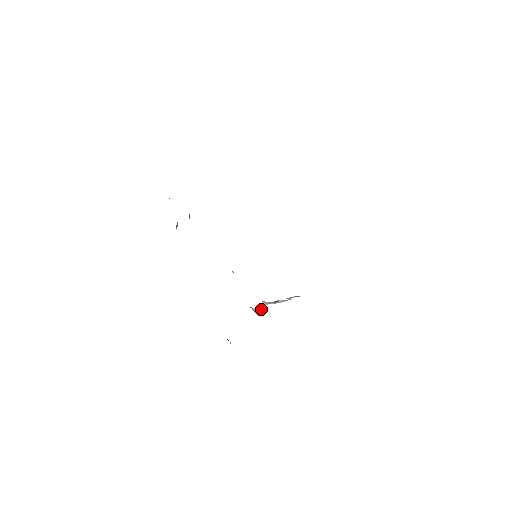
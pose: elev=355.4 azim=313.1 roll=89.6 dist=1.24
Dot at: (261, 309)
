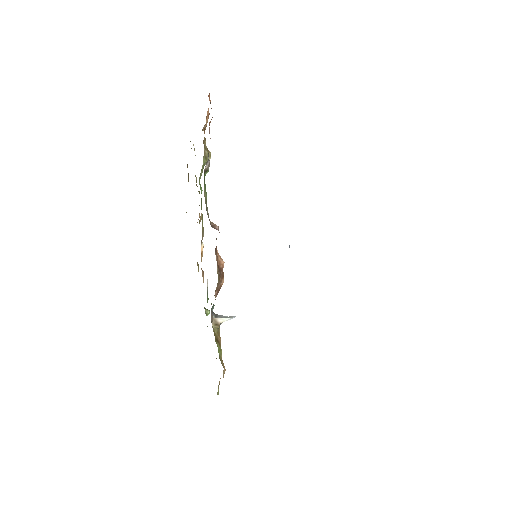
Dot at: (229, 318)
